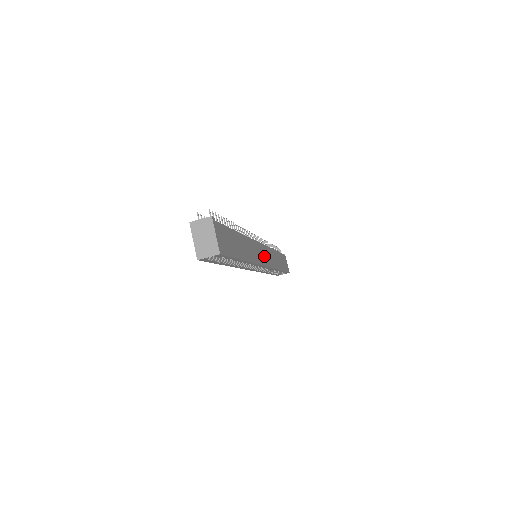
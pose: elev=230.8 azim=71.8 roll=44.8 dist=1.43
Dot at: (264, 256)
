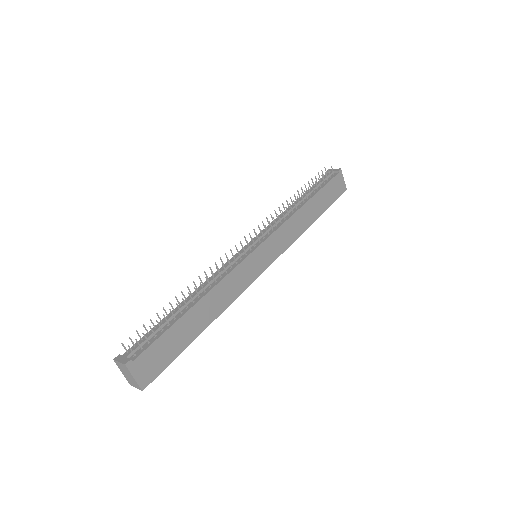
Dot at: (263, 258)
